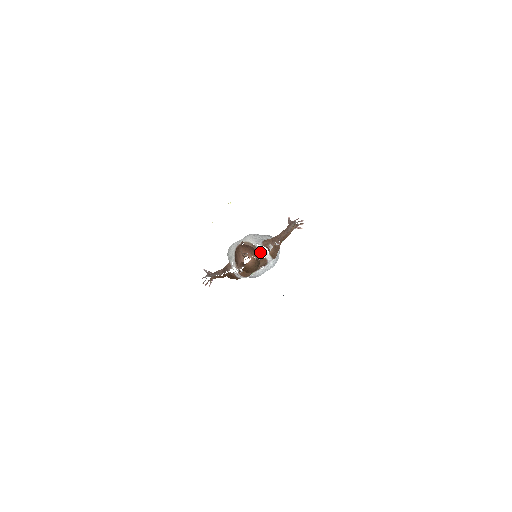
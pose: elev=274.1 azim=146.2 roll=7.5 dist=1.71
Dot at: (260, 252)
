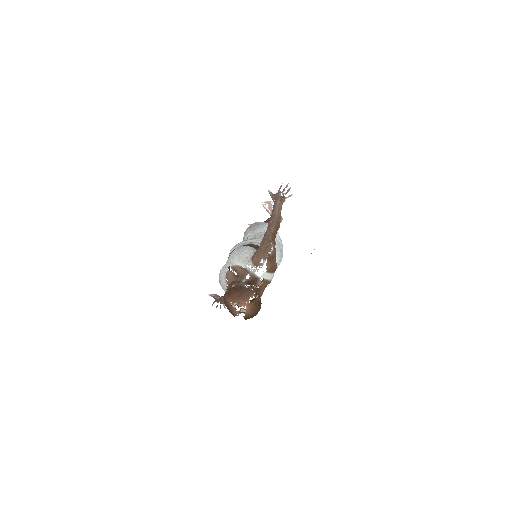
Dot at: (255, 276)
